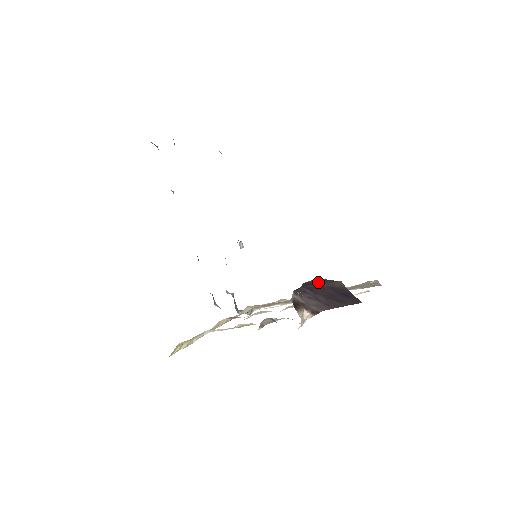
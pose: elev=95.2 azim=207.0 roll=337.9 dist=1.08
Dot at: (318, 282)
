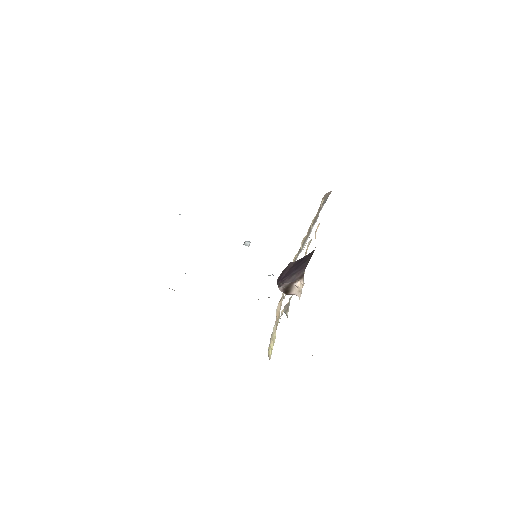
Dot at: (282, 274)
